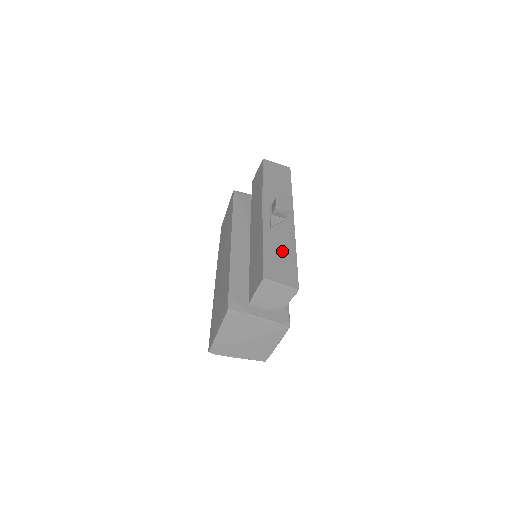
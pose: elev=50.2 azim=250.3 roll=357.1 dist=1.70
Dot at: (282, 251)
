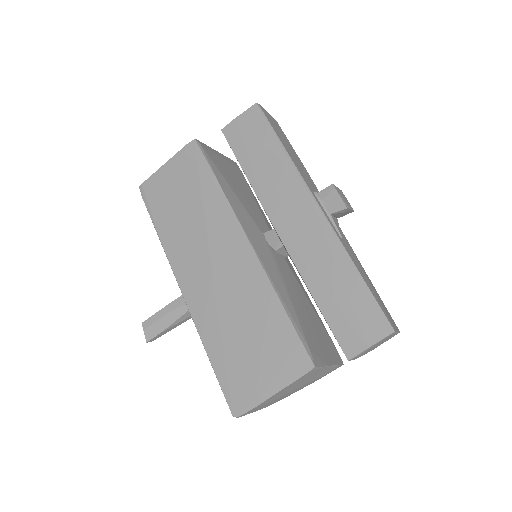
Dot at: (367, 276)
